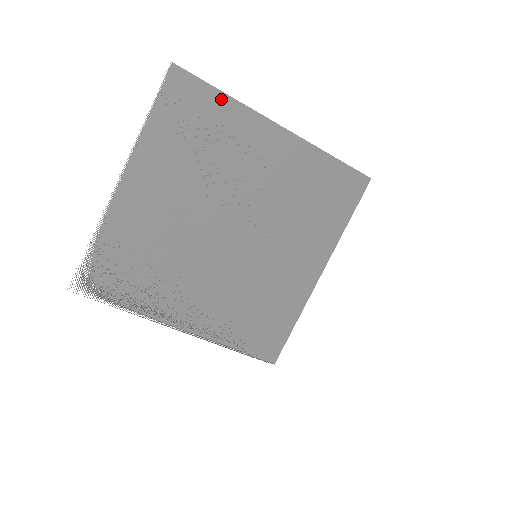
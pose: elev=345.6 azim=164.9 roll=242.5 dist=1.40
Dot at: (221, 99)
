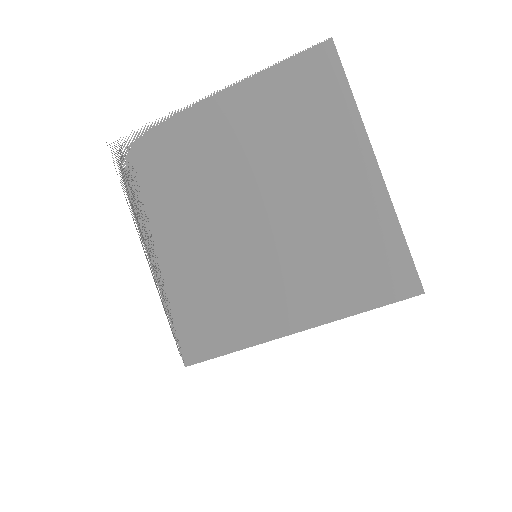
Dot at: (346, 98)
